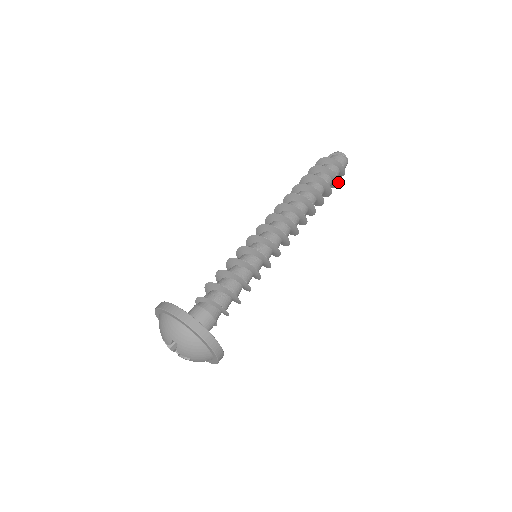
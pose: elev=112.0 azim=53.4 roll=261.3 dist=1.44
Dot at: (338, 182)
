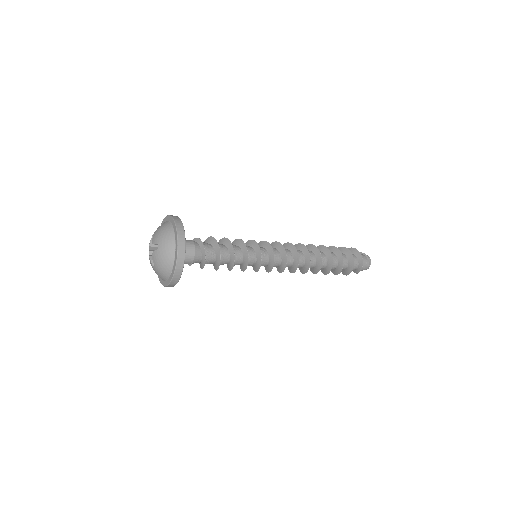
Dot at: (349, 273)
